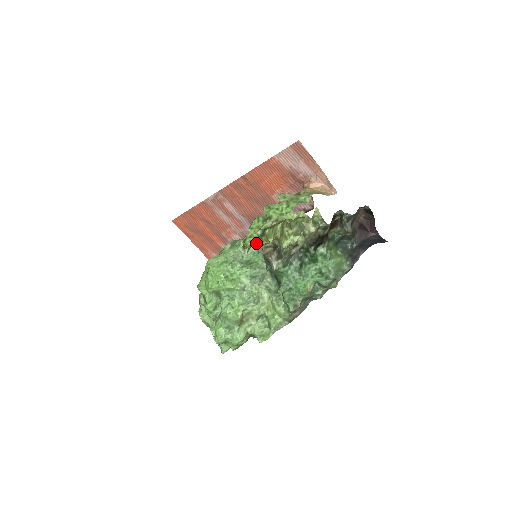
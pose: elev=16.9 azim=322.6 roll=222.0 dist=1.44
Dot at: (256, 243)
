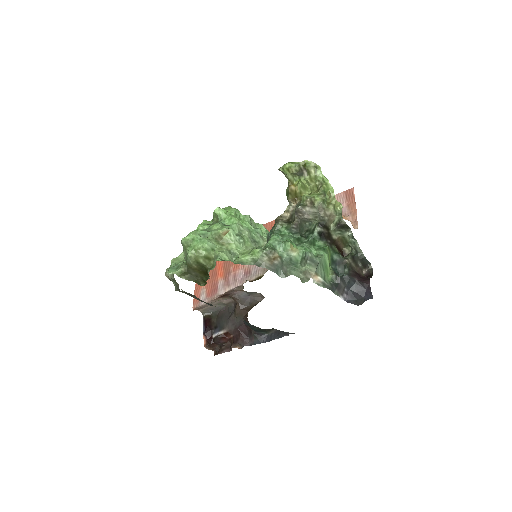
Dot at: (289, 178)
